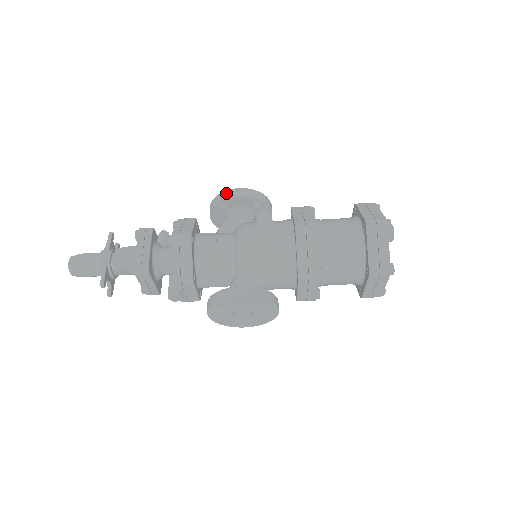
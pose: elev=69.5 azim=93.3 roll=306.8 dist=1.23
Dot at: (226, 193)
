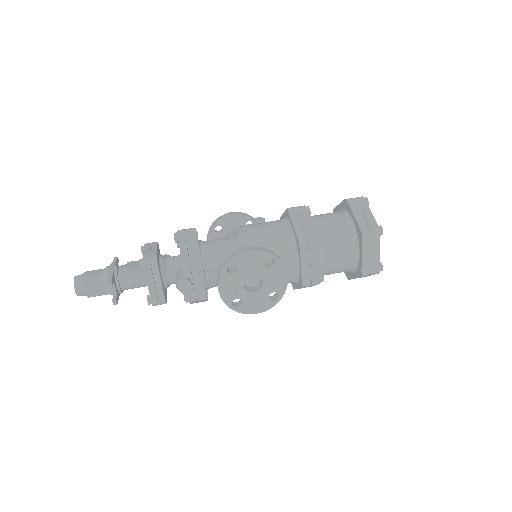
Dot at: (221, 216)
